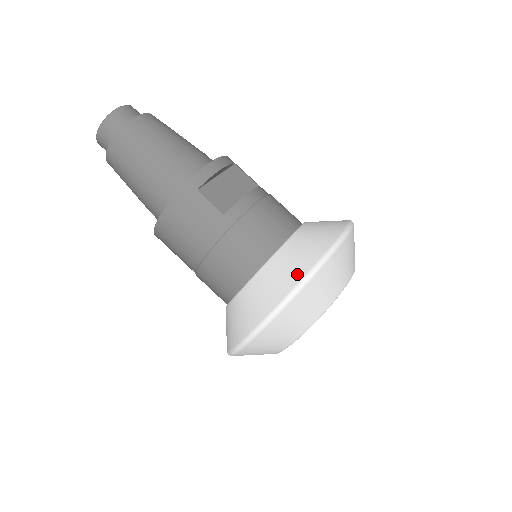
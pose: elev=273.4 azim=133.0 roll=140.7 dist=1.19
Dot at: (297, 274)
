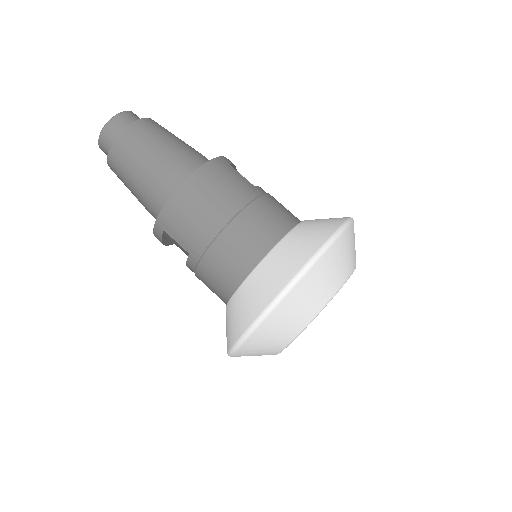
Dot at: (339, 219)
